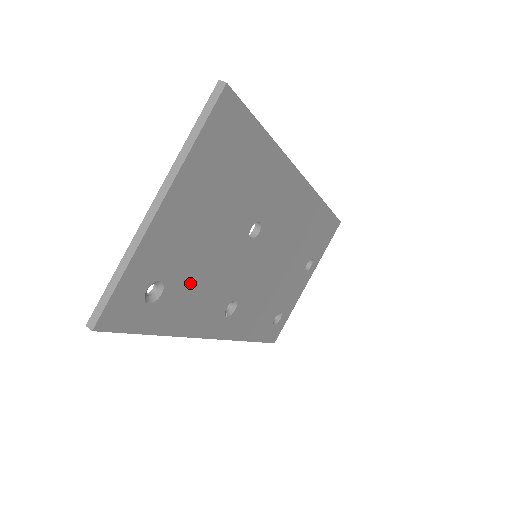
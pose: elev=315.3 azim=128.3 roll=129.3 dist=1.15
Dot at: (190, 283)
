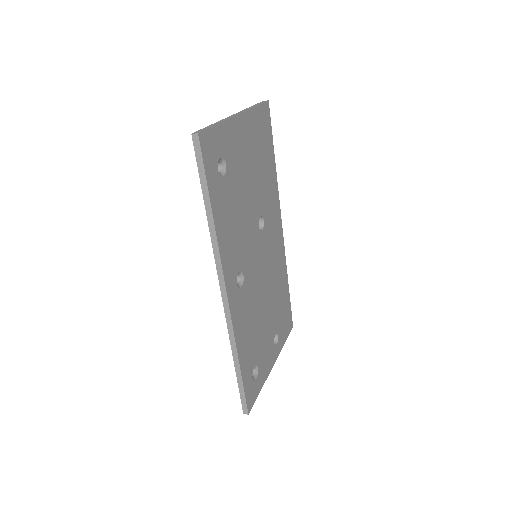
Dot at: (233, 199)
